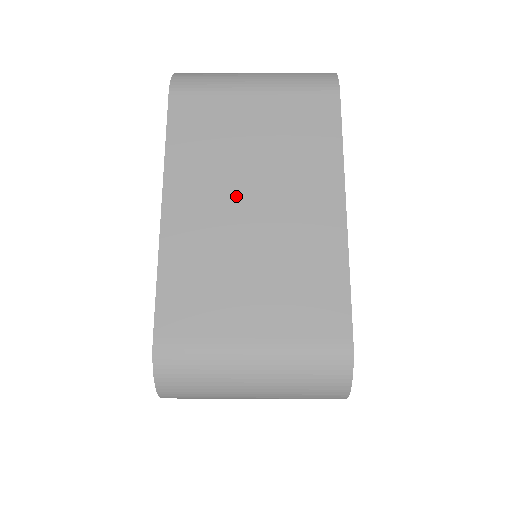
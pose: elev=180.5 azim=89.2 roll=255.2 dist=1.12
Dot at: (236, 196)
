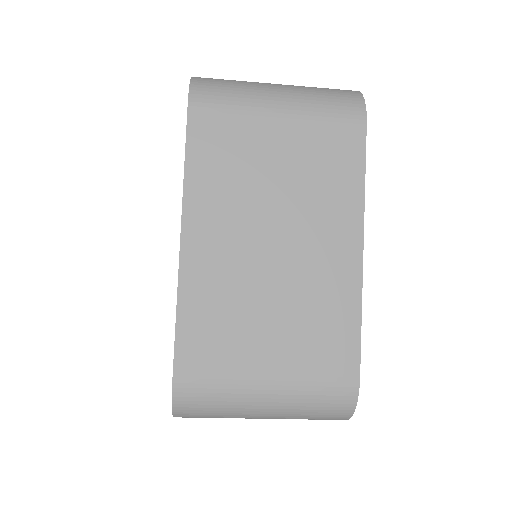
Dot at: occluded
